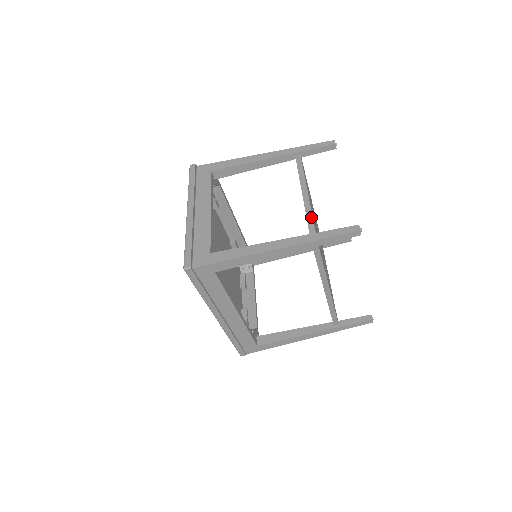
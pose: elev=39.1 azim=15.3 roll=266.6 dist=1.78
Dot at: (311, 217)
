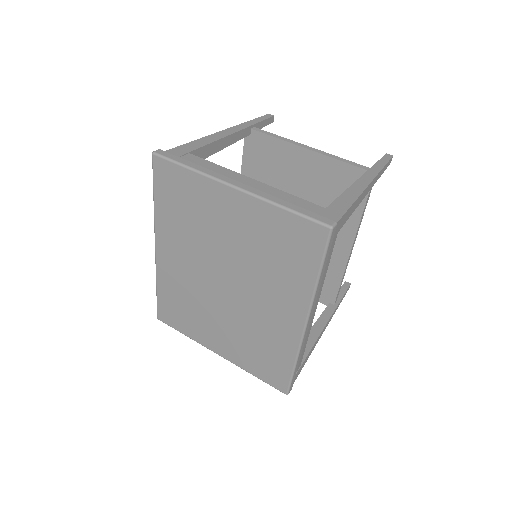
Dot at: (347, 160)
